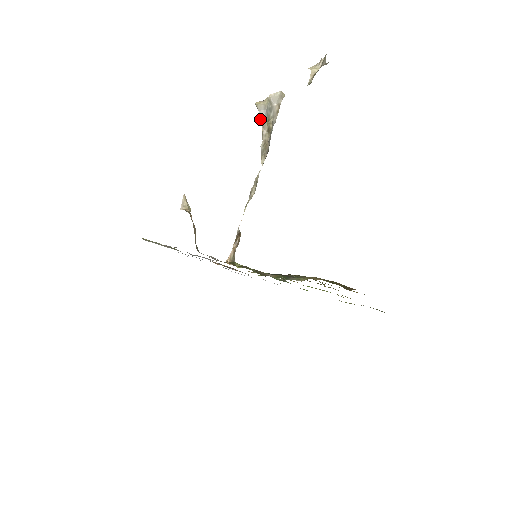
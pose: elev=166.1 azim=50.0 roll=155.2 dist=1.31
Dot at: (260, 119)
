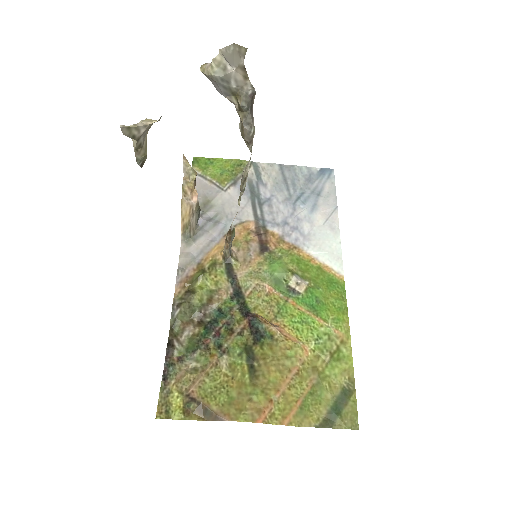
Dot at: (219, 91)
